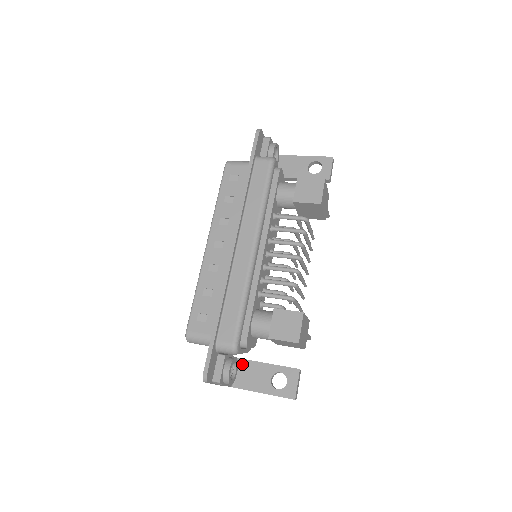
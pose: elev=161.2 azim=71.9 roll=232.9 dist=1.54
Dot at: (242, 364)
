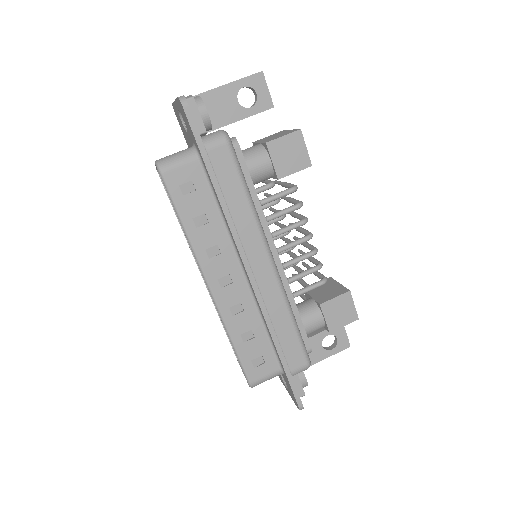
Dot at: occluded
